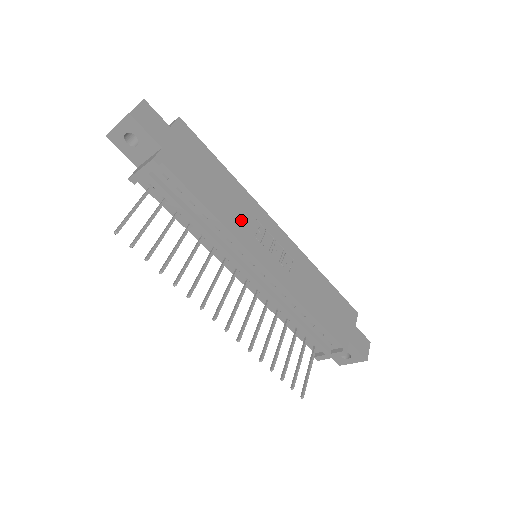
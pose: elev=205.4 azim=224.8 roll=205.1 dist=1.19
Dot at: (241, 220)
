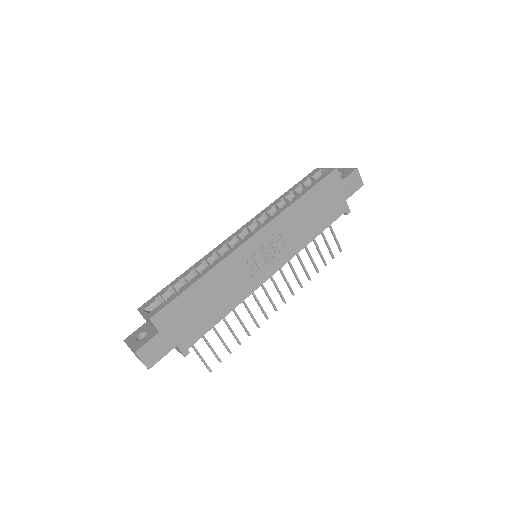
Dot at: (239, 283)
